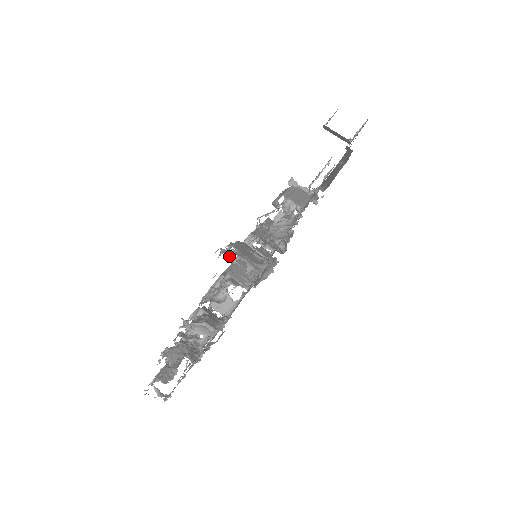
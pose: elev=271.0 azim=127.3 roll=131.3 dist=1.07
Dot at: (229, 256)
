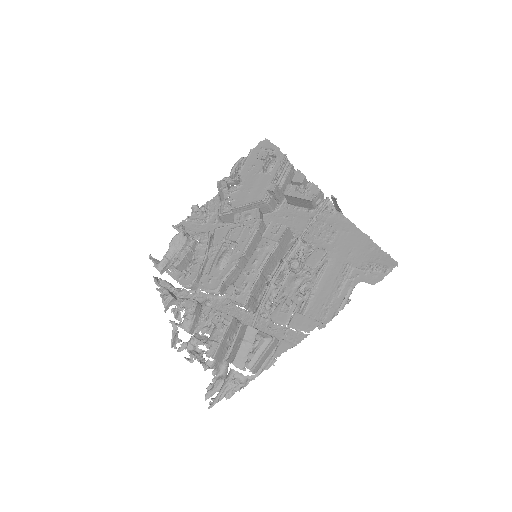
Dot at: (227, 293)
